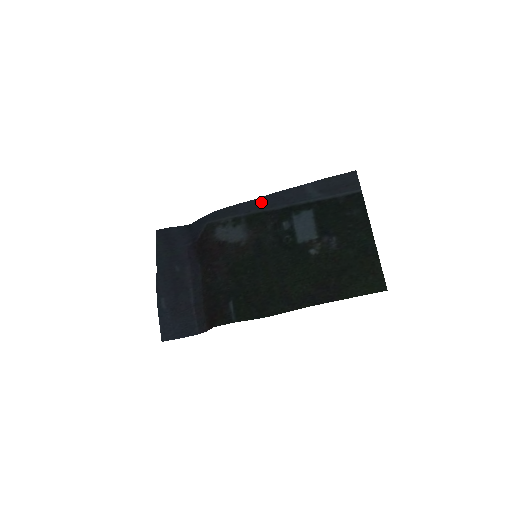
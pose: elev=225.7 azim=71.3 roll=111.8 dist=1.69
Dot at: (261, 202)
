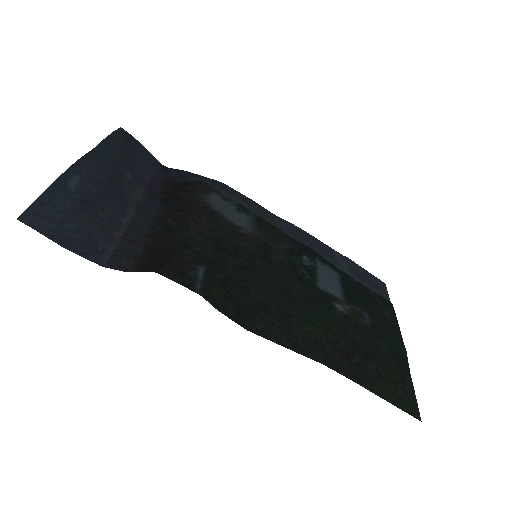
Dot at: (280, 221)
